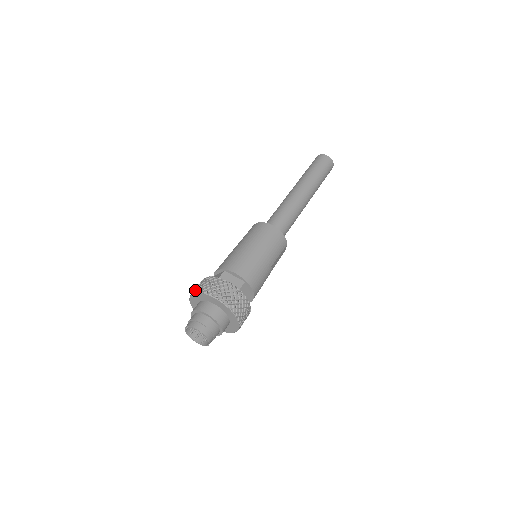
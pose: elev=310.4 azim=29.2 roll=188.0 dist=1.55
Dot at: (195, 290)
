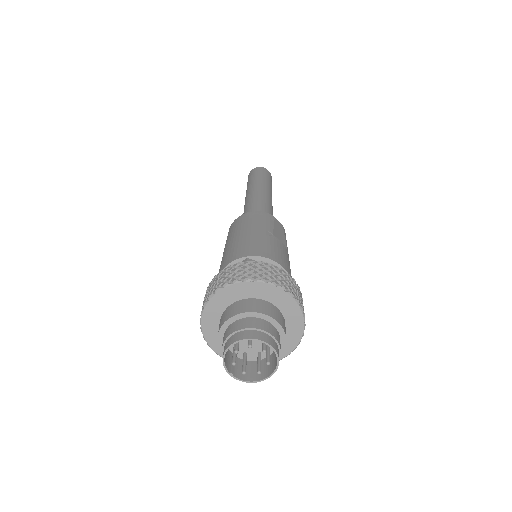
Dot at: (202, 328)
